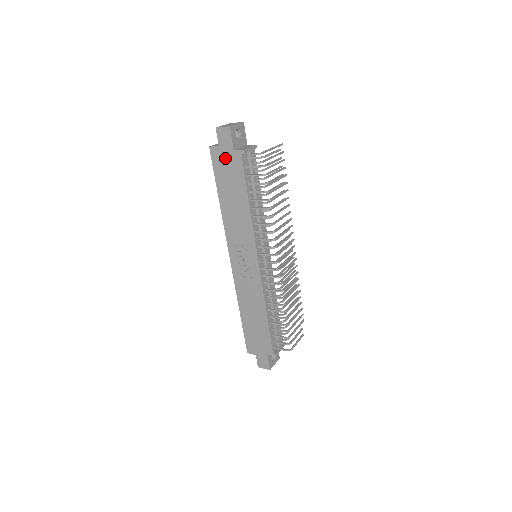
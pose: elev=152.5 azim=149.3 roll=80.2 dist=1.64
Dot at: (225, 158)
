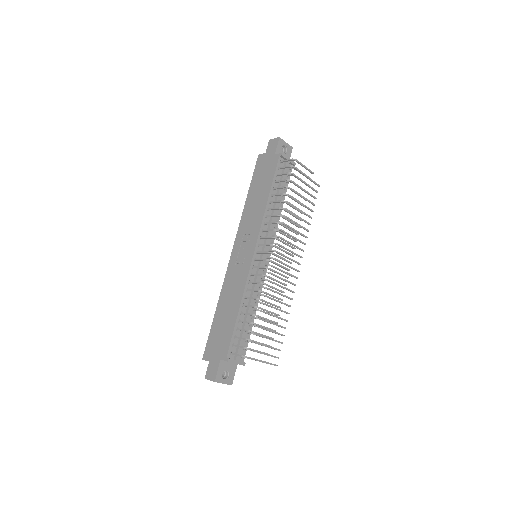
Dot at: (266, 161)
